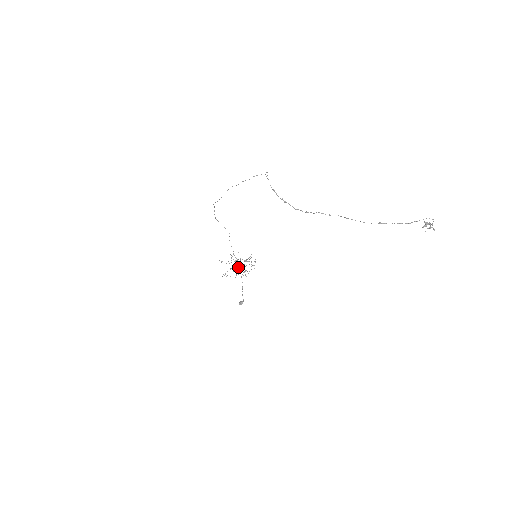
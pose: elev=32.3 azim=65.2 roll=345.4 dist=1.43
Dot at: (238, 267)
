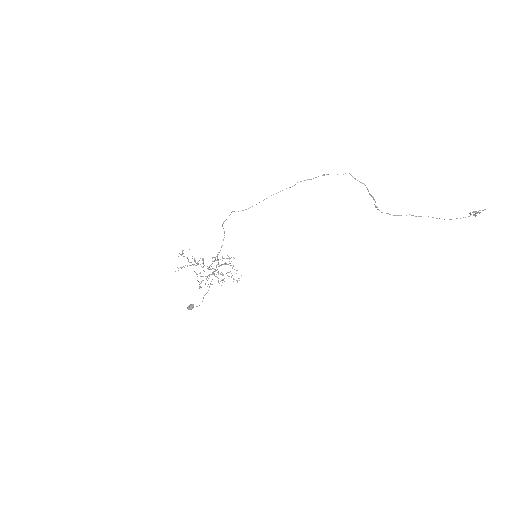
Dot at: (214, 271)
